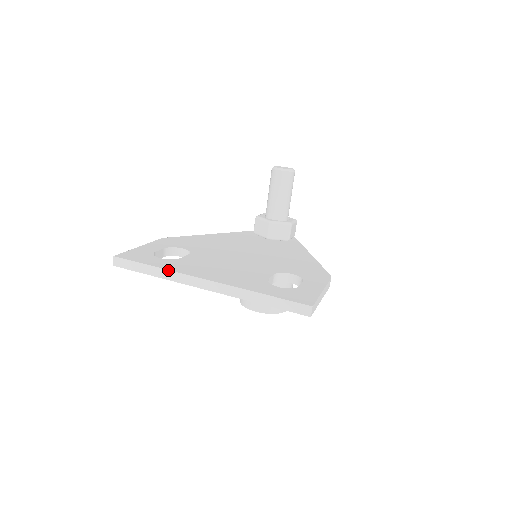
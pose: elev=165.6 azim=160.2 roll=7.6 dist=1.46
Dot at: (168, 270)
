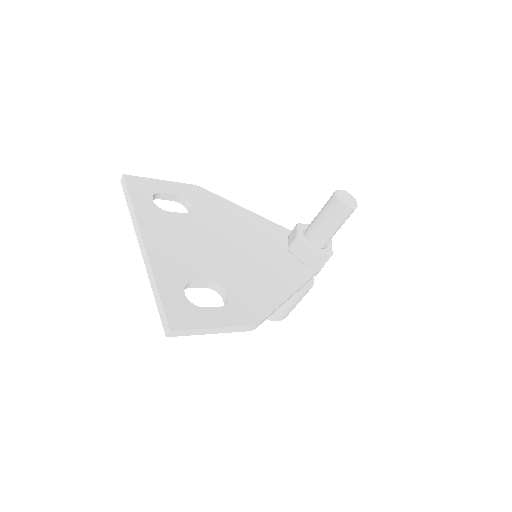
Dot at: (135, 214)
